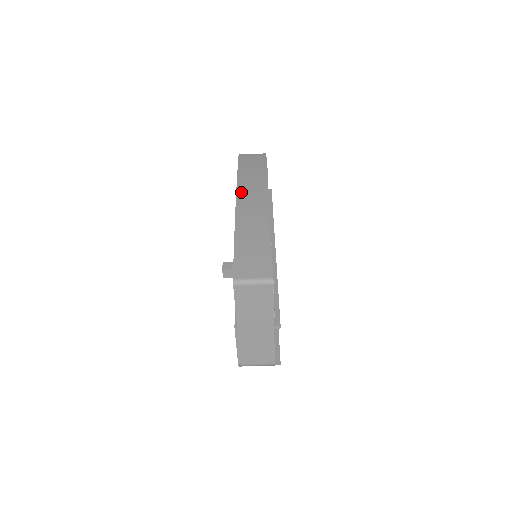
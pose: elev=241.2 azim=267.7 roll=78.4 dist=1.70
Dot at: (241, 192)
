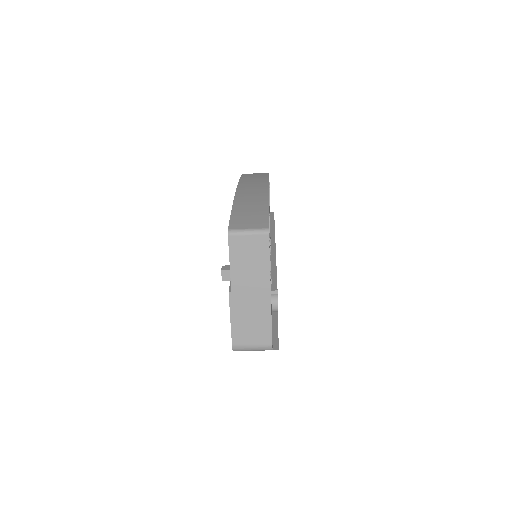
Dot at: (242, 185)
